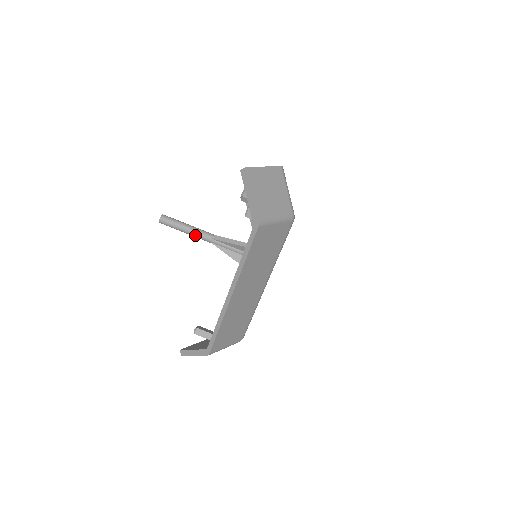
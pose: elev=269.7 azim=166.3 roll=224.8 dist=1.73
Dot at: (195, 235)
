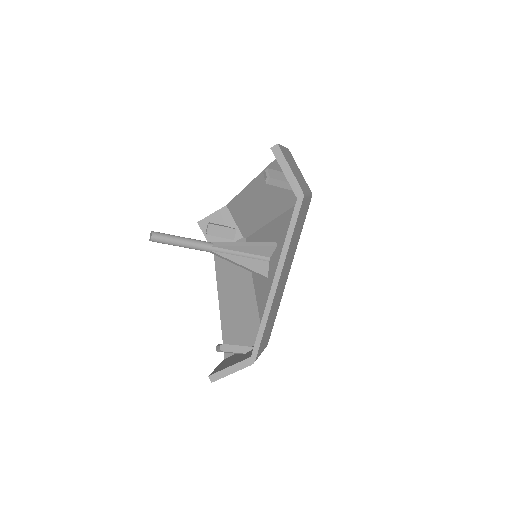
Dot at: (193, 246)
